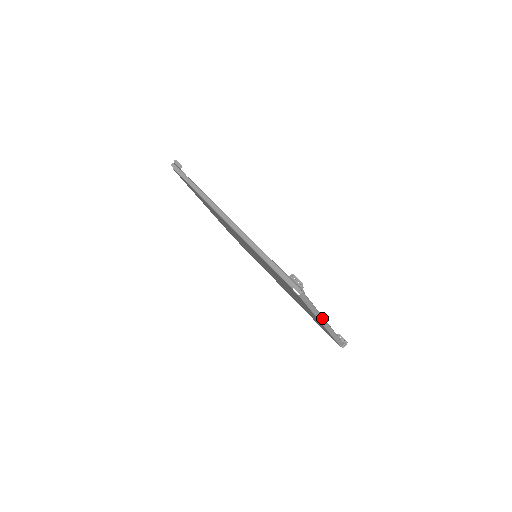
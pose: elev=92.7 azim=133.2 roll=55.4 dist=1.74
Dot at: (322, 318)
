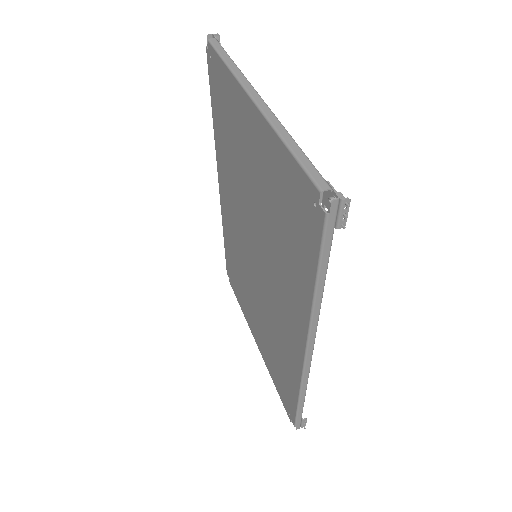
Dot at: (251, 87)
